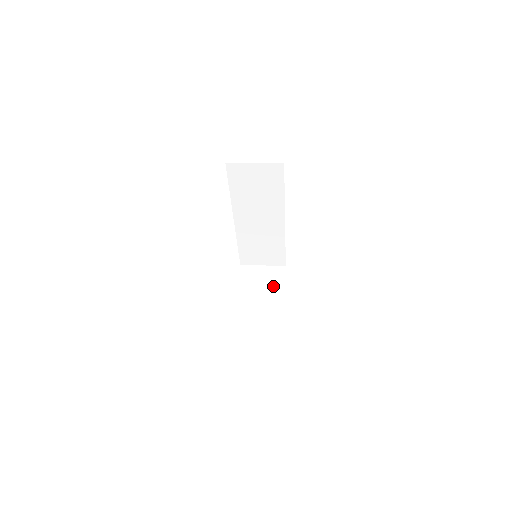
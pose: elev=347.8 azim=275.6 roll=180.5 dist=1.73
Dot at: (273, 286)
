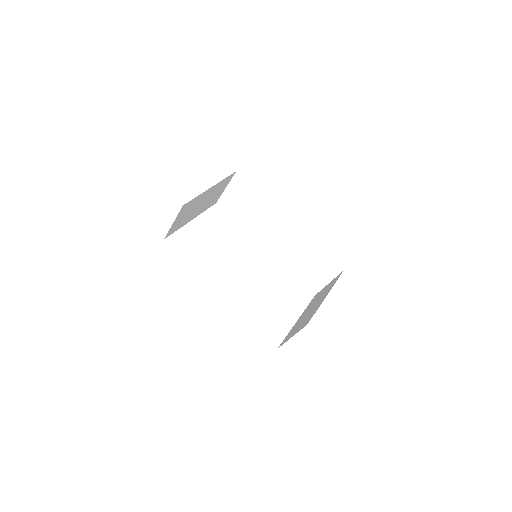
Dot at: (325, 292)
